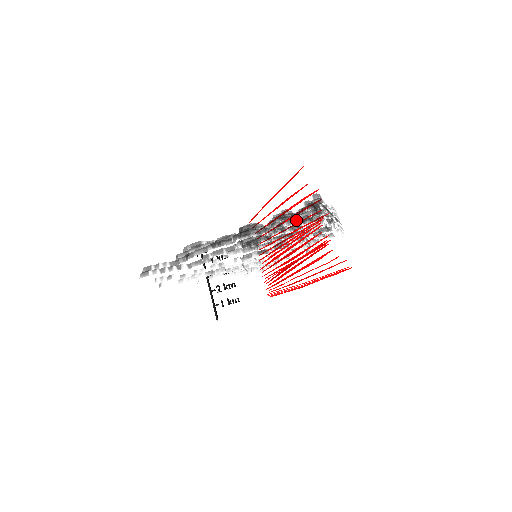
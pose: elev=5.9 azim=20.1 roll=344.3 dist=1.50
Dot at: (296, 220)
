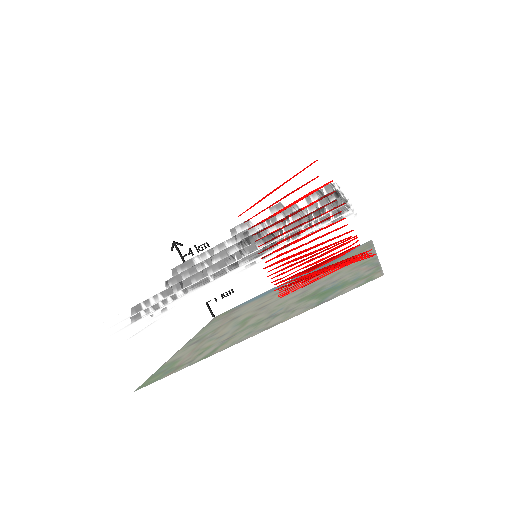
Dot at: occluded
